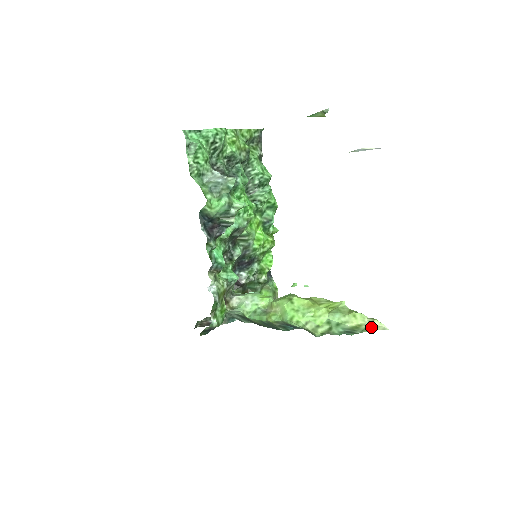
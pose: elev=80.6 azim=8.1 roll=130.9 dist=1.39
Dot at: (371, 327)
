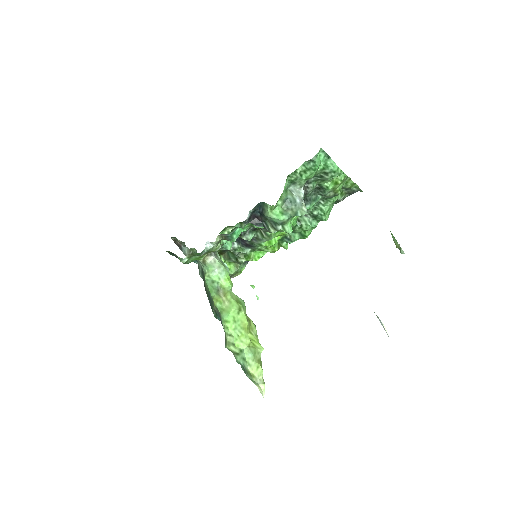
Dot at: (257, 384)
